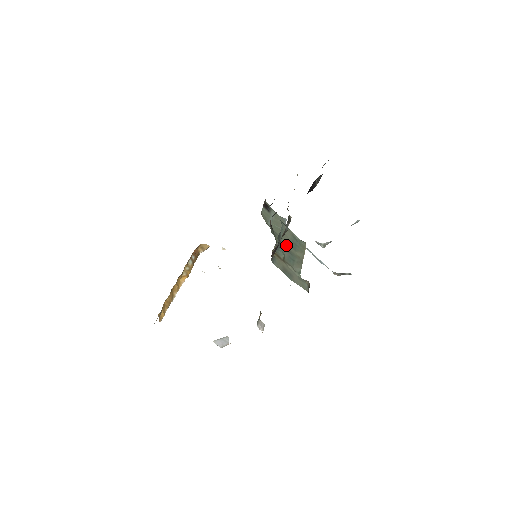
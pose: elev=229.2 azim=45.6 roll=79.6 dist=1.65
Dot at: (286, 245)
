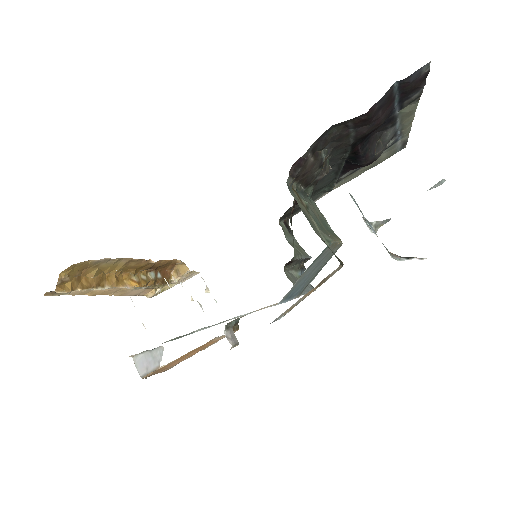
Dot at: (313, 209)
